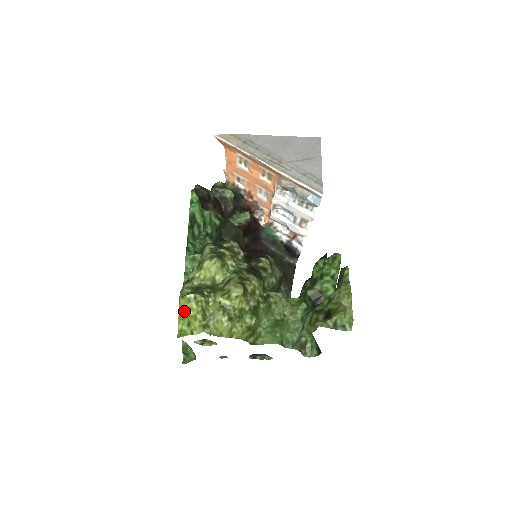
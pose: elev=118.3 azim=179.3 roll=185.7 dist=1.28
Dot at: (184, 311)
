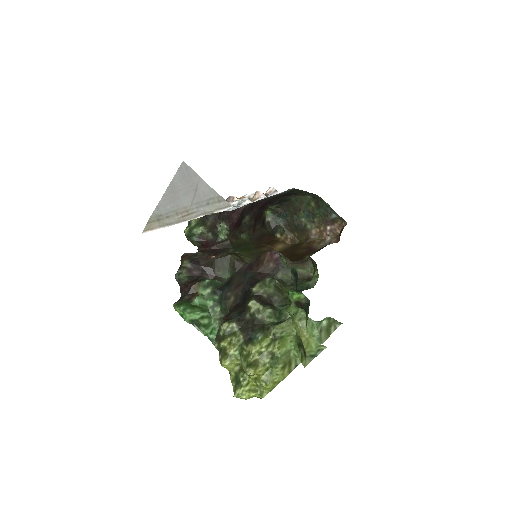
Dot at: occluded
